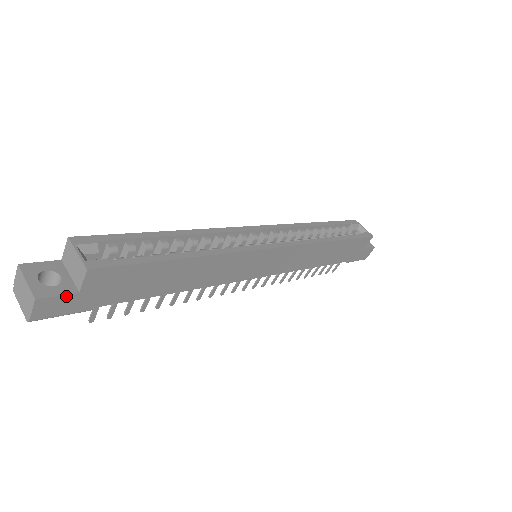
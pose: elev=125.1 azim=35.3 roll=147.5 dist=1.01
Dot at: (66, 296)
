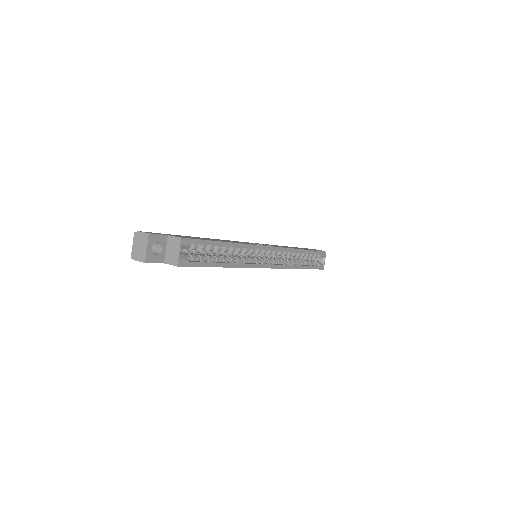
Dot at: occluded
